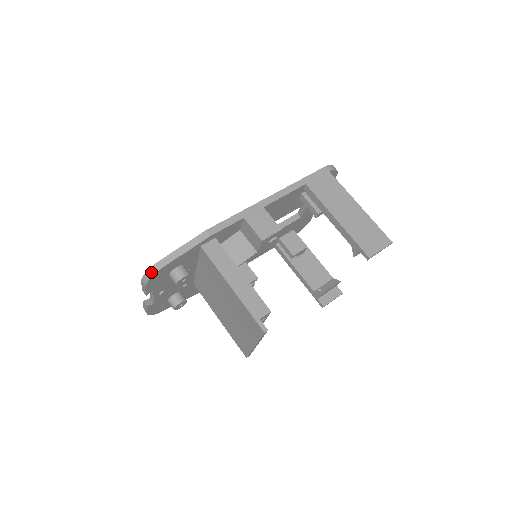
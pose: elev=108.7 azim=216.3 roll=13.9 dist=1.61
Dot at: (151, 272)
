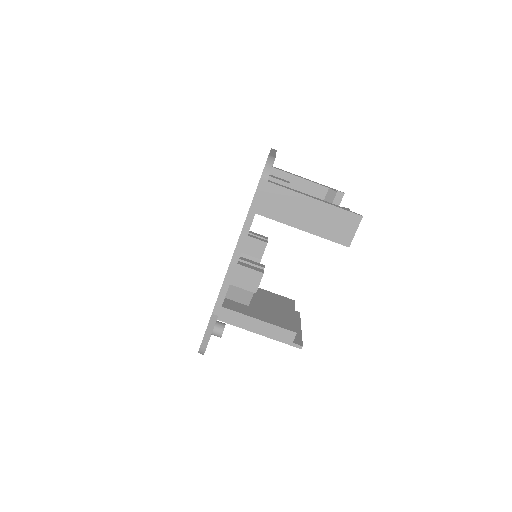
Dot at: (201, 353)
